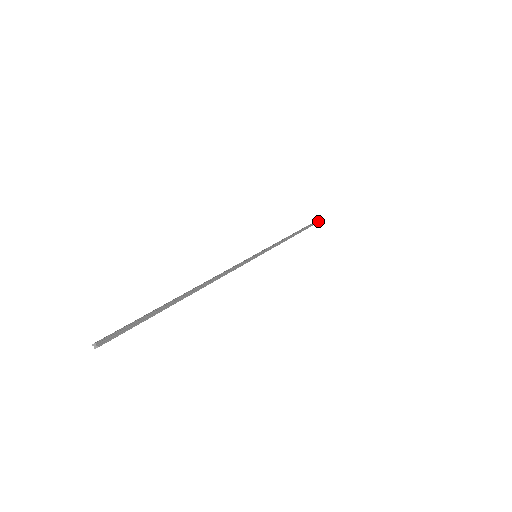
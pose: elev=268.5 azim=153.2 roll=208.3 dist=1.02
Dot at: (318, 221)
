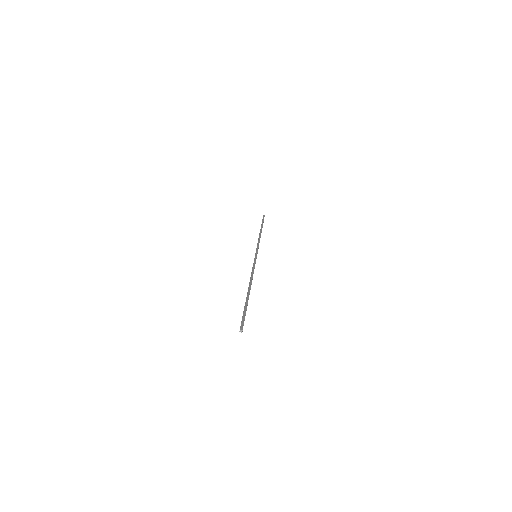
Dot at: (263, 217)
